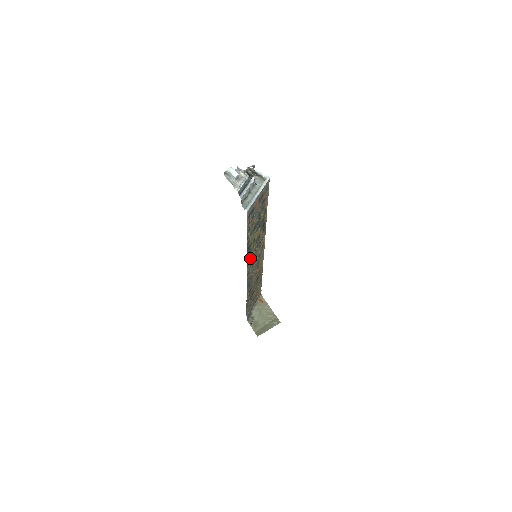
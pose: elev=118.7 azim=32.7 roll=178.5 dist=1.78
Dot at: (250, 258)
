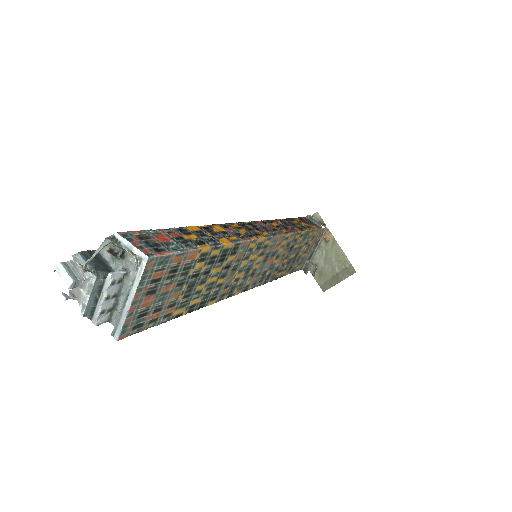
Dot at: (229, 288)
